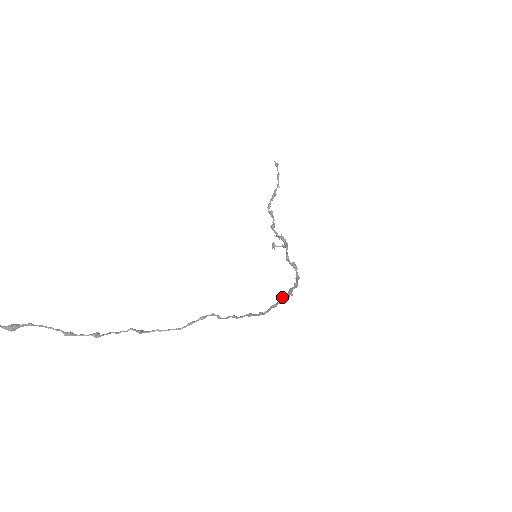
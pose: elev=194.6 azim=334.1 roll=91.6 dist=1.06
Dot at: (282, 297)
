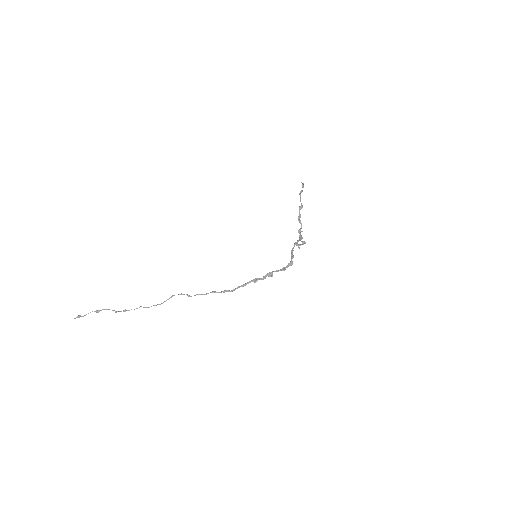
Dot at: (253, 279)
